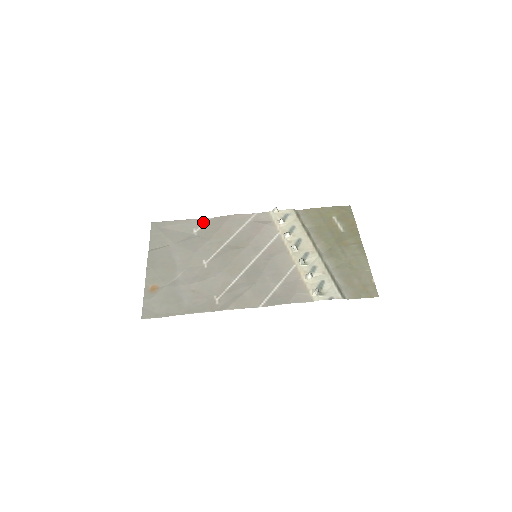
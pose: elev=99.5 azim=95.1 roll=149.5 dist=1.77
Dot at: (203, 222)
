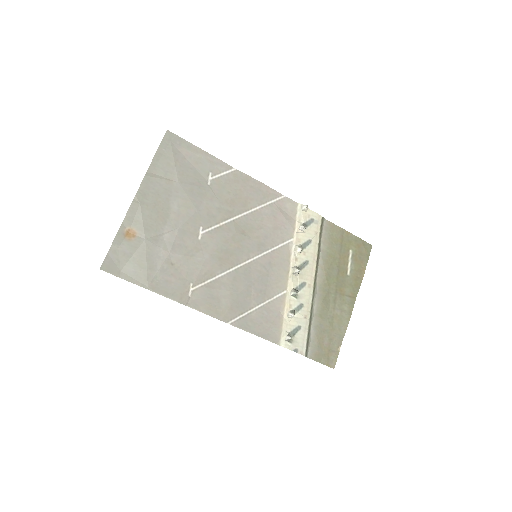
Dot at: (225, 170)
